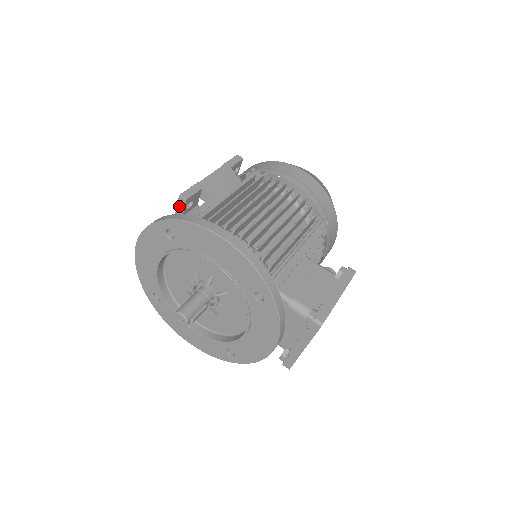
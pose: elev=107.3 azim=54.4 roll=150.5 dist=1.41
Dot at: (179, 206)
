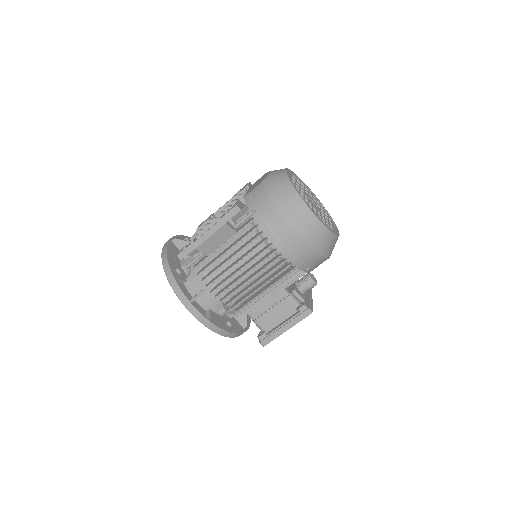
Dot at: occluded
